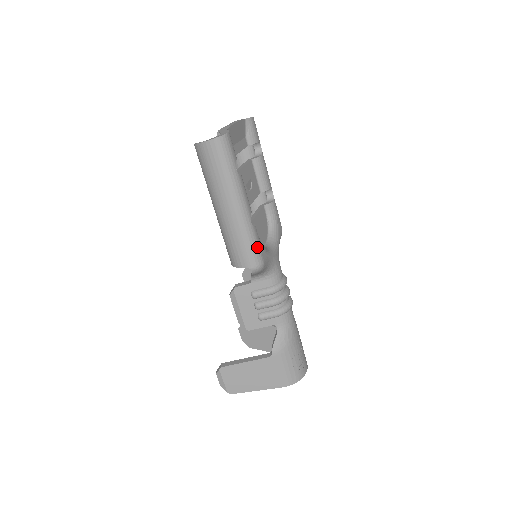
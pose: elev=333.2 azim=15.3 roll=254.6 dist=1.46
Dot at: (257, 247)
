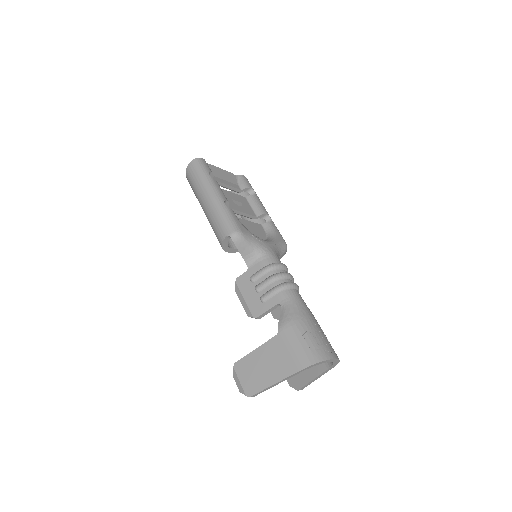
Dot at: (232, 219)
